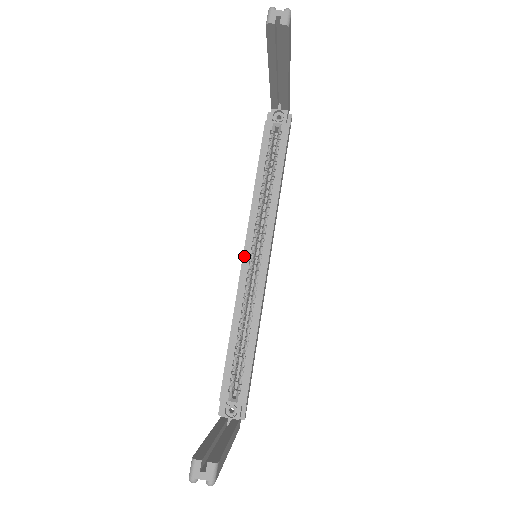
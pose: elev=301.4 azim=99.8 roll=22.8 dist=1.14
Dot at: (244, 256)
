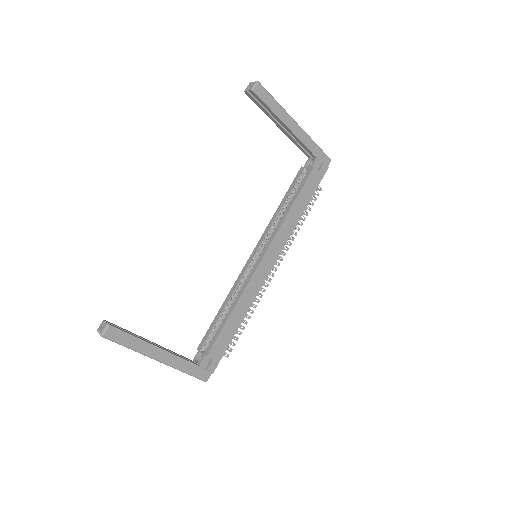
Dot at: (251, 256)
